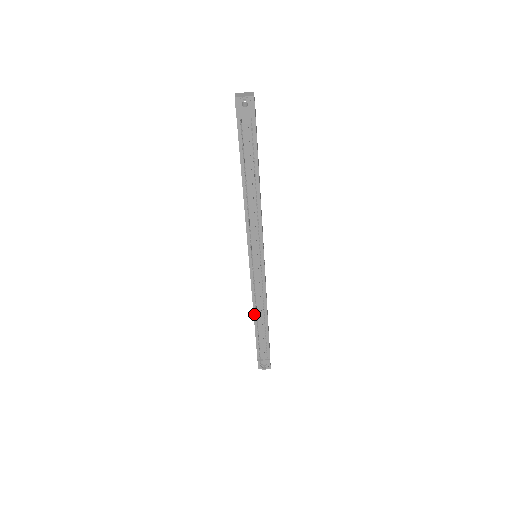
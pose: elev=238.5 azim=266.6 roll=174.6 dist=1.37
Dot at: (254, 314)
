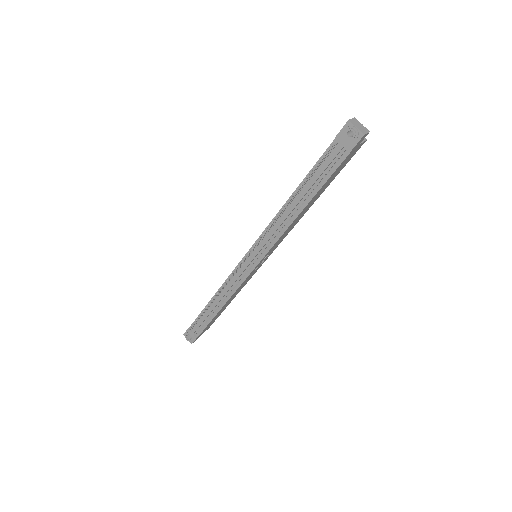
Dot at: occluded
